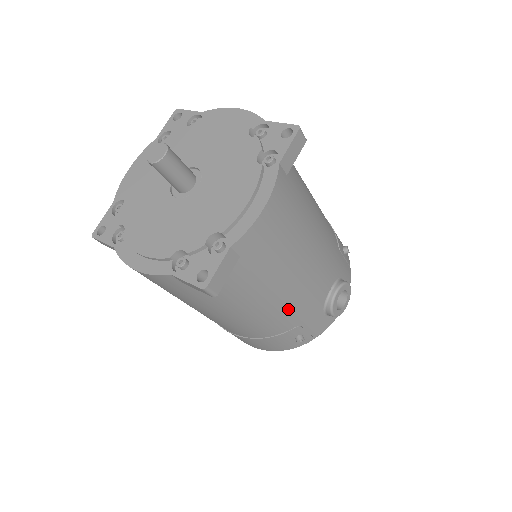
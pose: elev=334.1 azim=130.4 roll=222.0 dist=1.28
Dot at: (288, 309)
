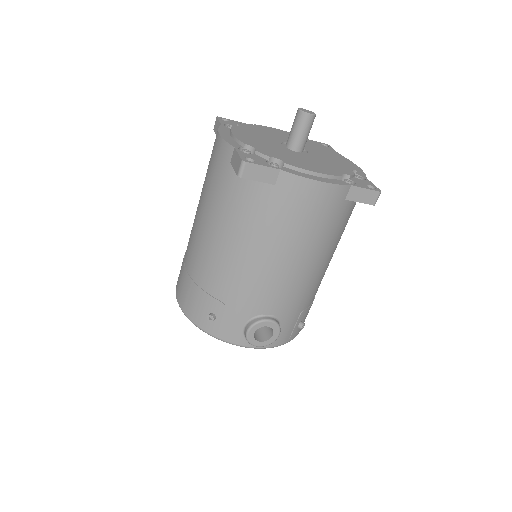
Dot at: (239, 276)
